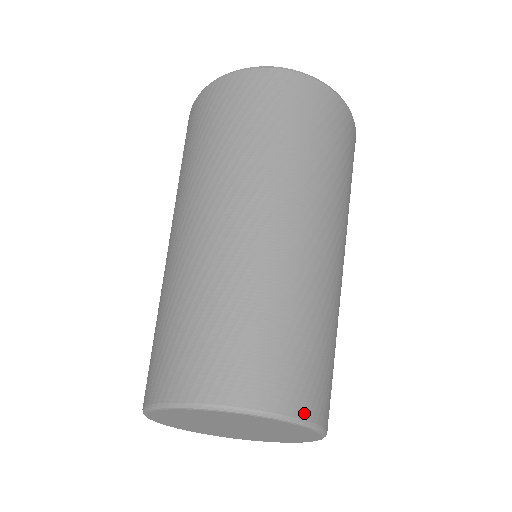
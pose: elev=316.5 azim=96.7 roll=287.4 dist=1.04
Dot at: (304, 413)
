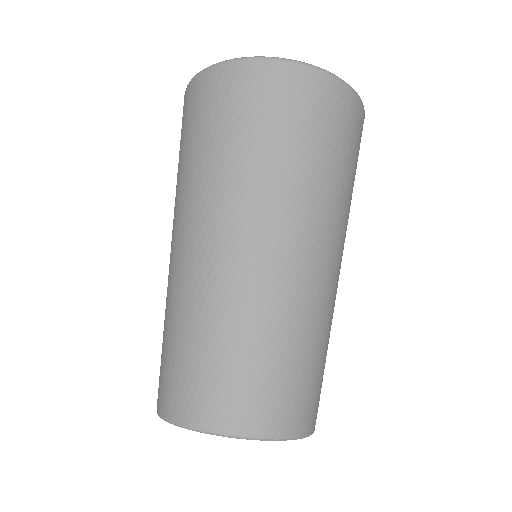
Dot at: (296, 431)
